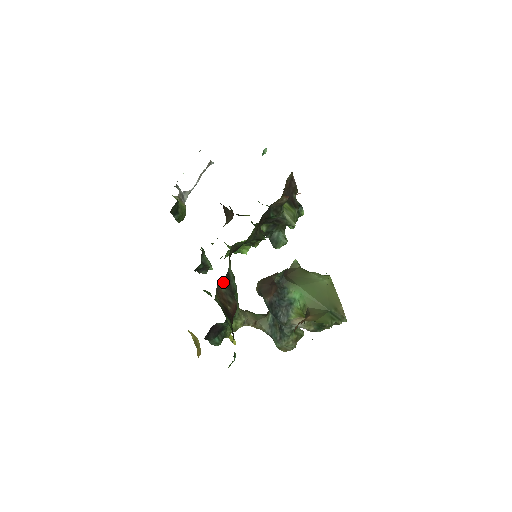
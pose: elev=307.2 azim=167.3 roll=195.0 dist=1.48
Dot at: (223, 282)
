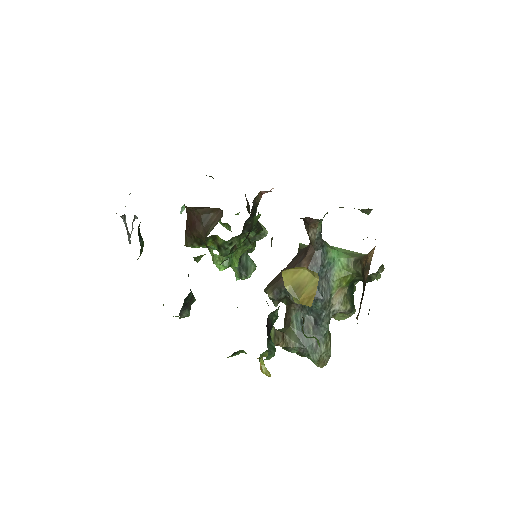
Dot at: occluded
